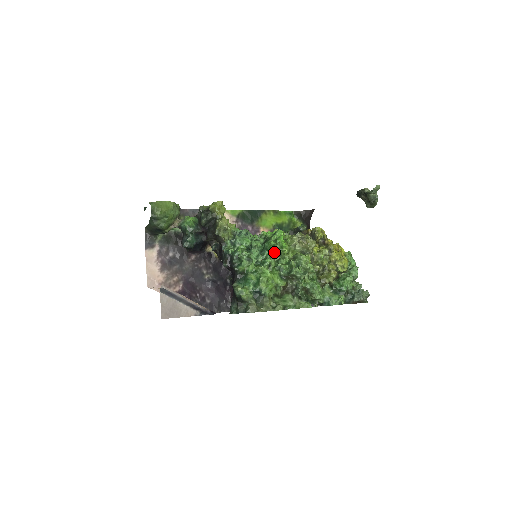
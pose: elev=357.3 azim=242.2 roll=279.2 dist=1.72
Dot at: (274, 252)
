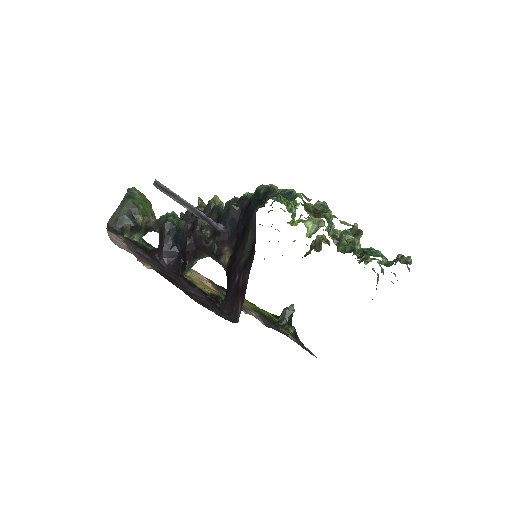
Dot at: (286, 204)
